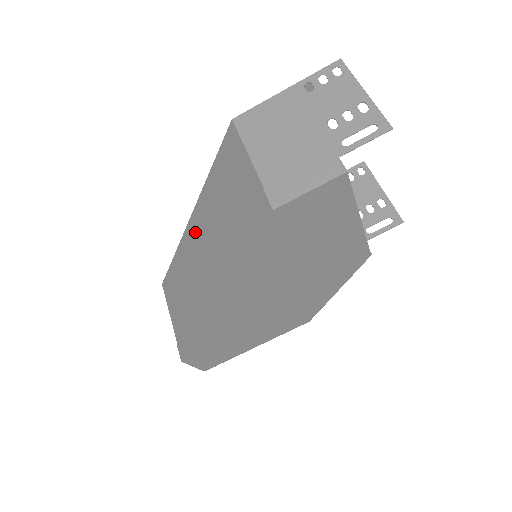
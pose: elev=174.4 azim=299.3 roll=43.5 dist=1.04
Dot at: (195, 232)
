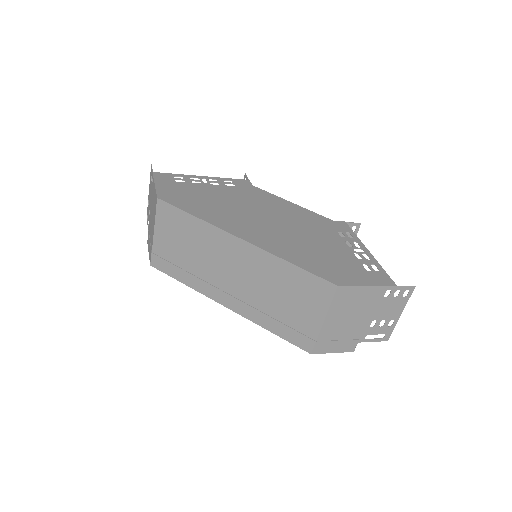
Dot at: (237, 253)
